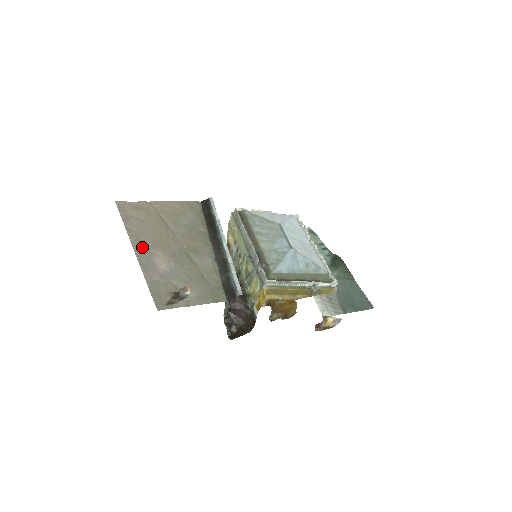
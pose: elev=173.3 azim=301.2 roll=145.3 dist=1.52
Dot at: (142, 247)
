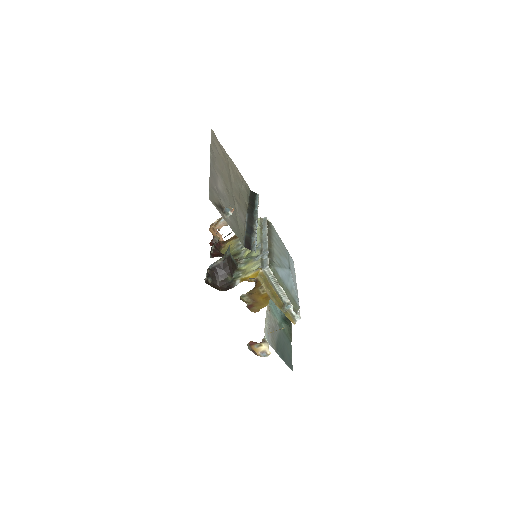
Dot at: (214, 165)
